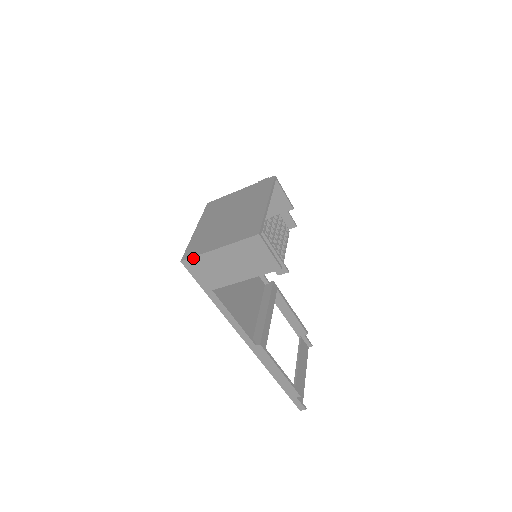
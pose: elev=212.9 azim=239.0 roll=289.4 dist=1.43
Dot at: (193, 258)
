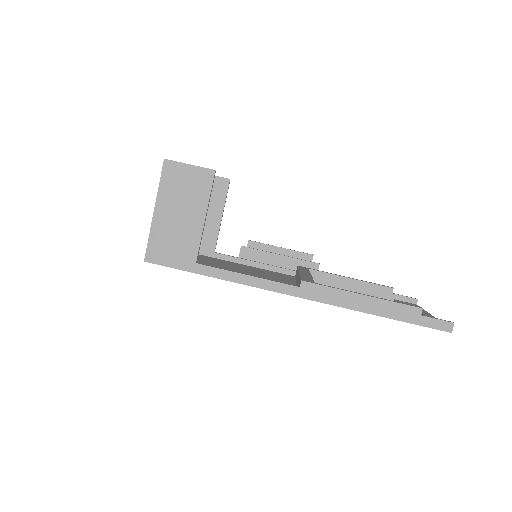
Dot at: (148, 245)
